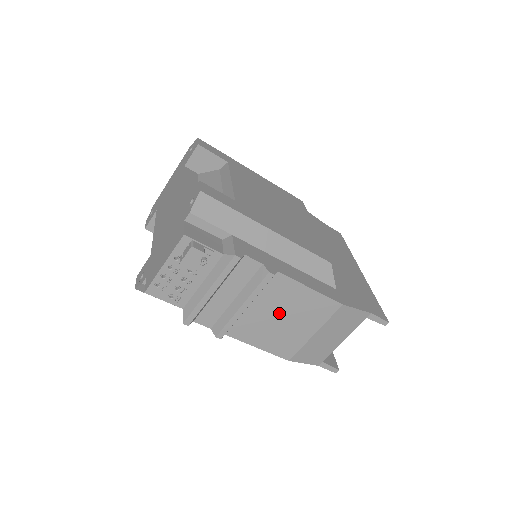
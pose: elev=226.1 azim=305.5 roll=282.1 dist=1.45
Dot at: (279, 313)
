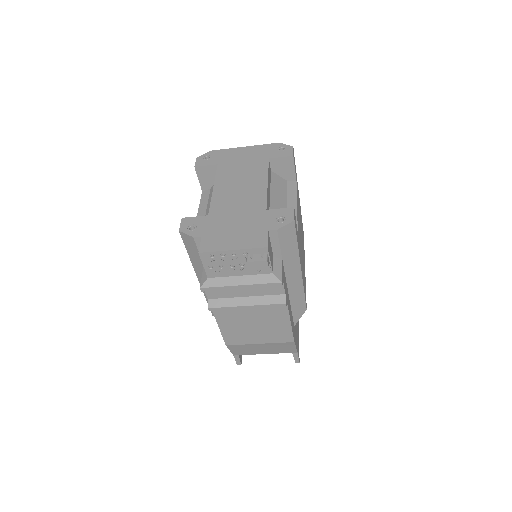
Dot at: (257, 321)
